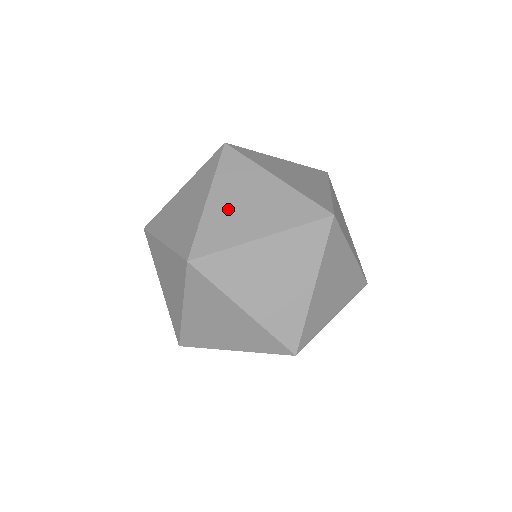
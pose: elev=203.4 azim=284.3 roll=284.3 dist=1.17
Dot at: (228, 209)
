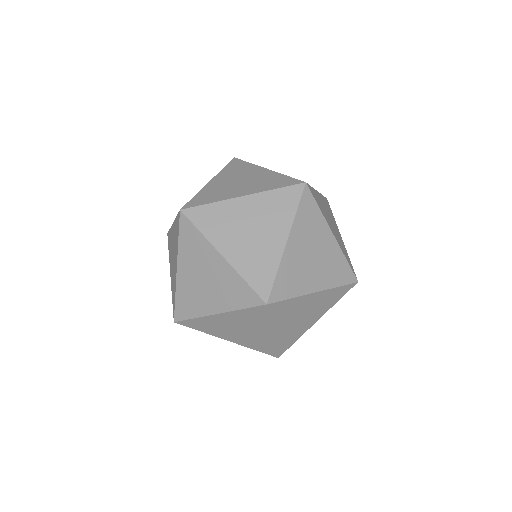
Dot at: (191, 283)
